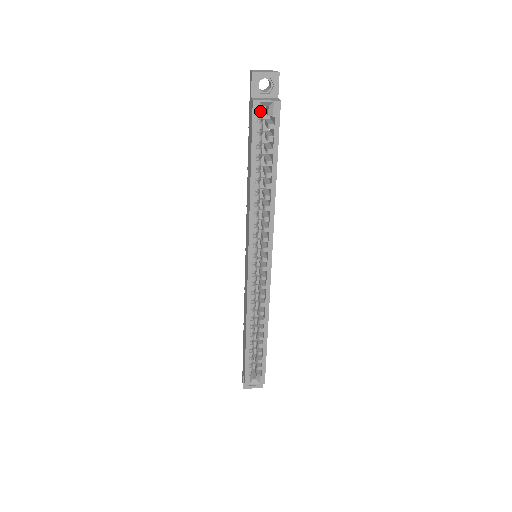
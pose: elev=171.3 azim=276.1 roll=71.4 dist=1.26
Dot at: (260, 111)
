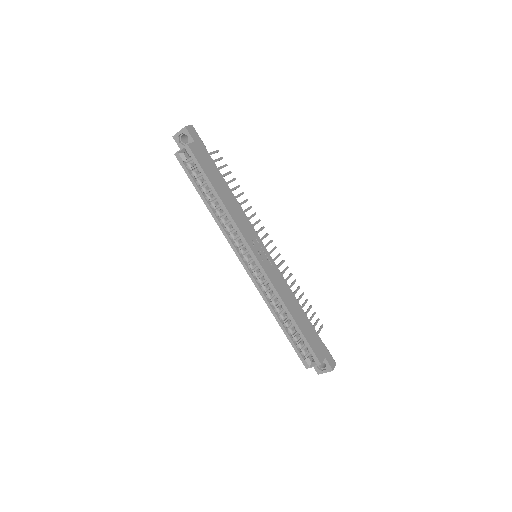
Dot at: (182, 158)
